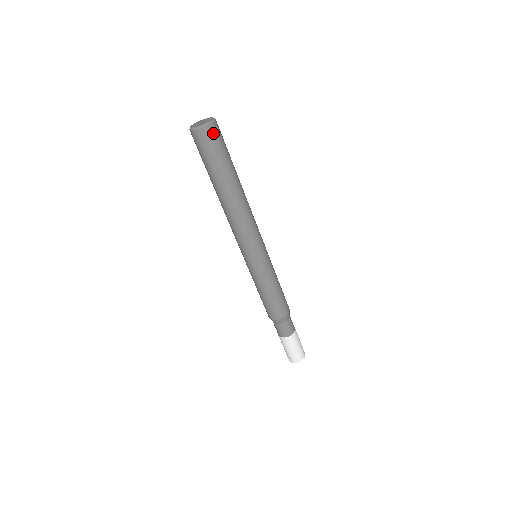
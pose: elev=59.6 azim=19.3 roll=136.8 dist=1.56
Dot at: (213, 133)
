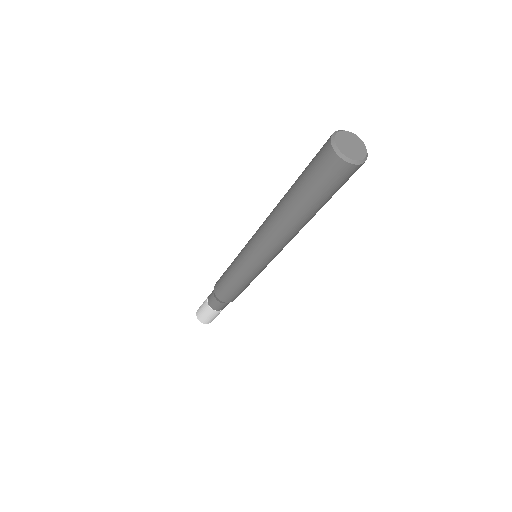
Dot at: (350, 173)
